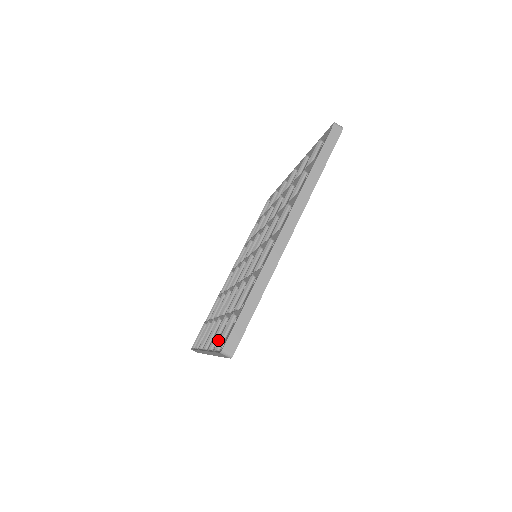
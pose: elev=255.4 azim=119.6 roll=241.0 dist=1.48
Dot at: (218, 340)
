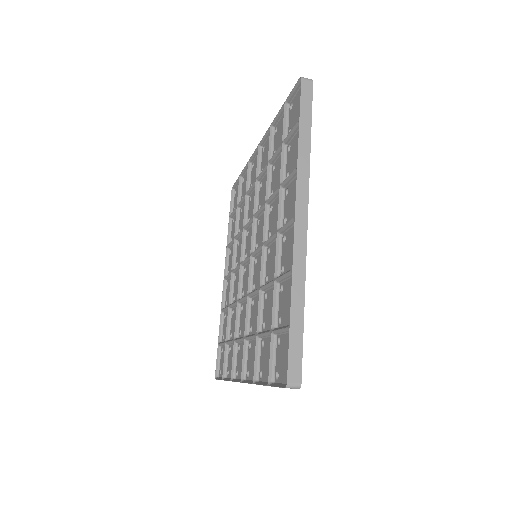
Dot at: (261, 367)
